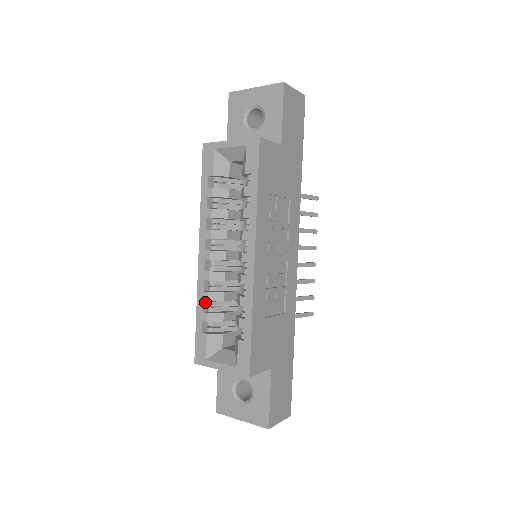
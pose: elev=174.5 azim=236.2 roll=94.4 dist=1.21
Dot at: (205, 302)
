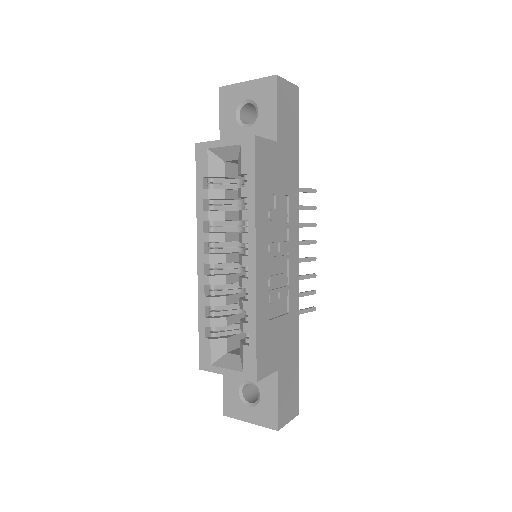
Dot at: (207, 307)
